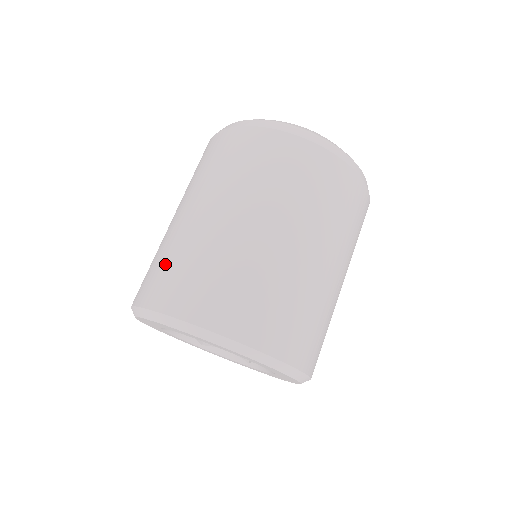
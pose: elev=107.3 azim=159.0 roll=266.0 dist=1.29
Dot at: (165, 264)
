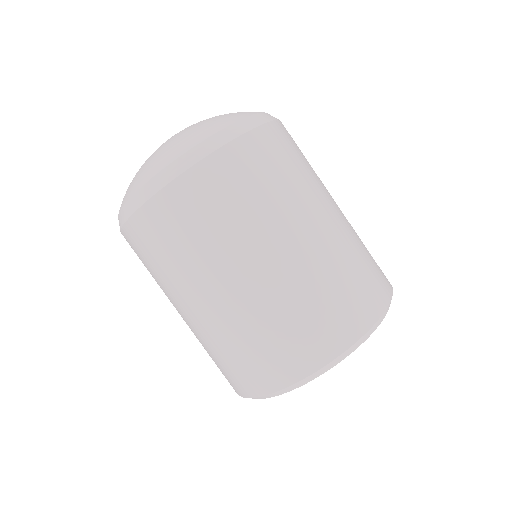
Dot at: (213, 360)
